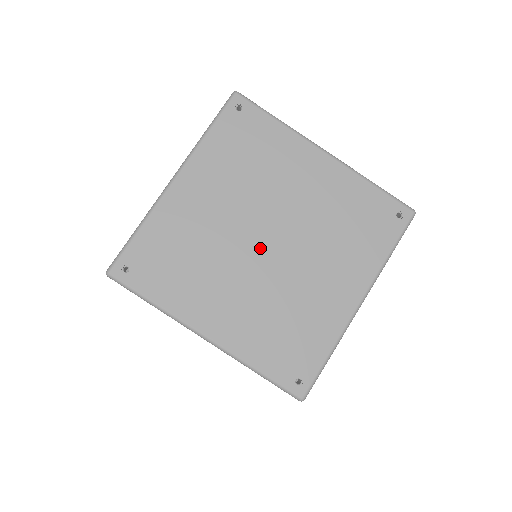
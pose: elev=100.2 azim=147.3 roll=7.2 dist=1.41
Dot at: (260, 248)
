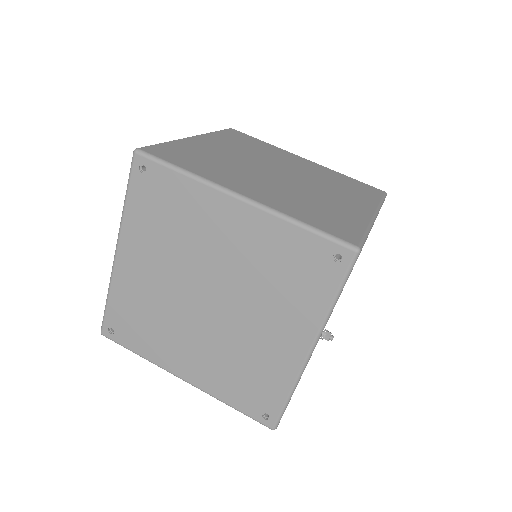
Dot at: (203, 306)
